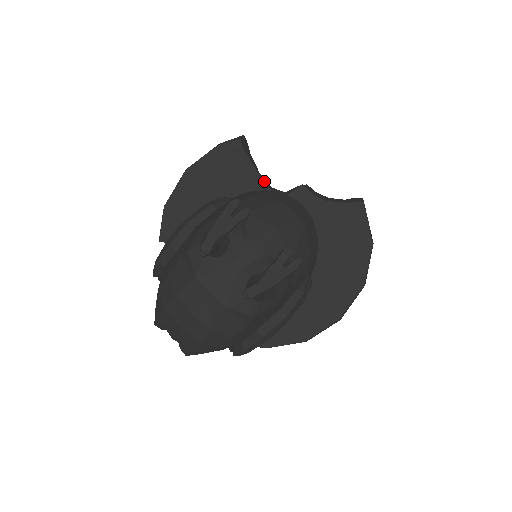
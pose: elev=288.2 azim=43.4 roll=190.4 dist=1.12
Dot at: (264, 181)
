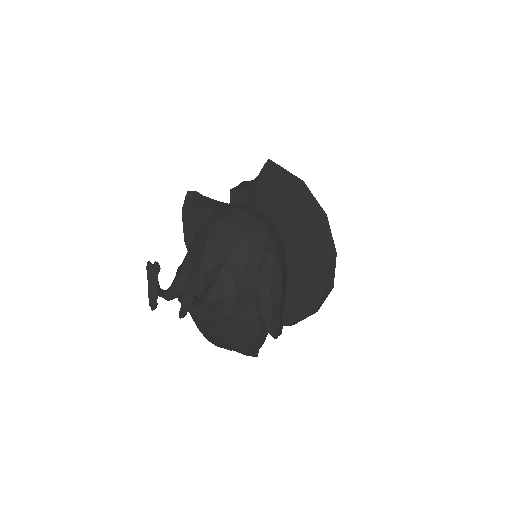
Dot at: (214, 208)
